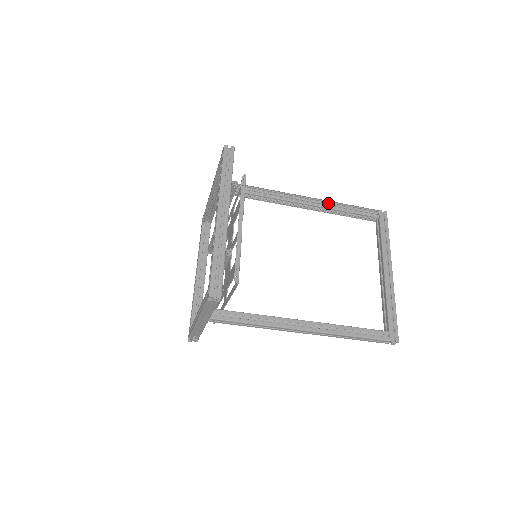
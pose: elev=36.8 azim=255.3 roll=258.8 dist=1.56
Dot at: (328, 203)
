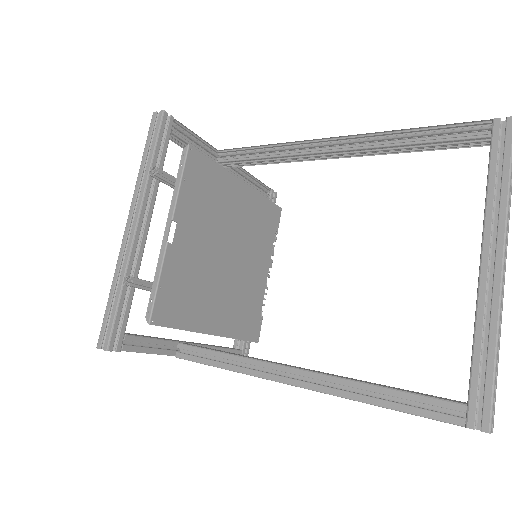
Dot at: (374, 137)
